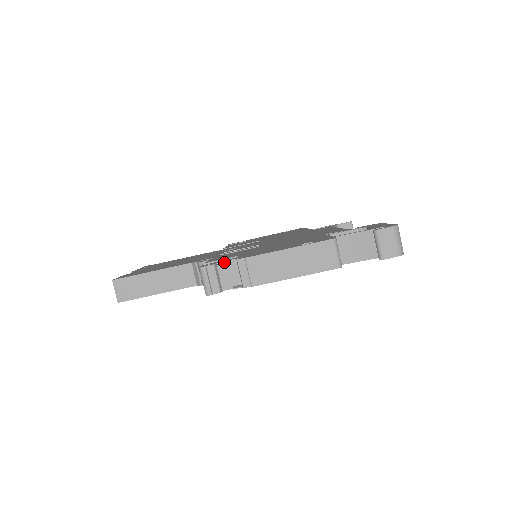
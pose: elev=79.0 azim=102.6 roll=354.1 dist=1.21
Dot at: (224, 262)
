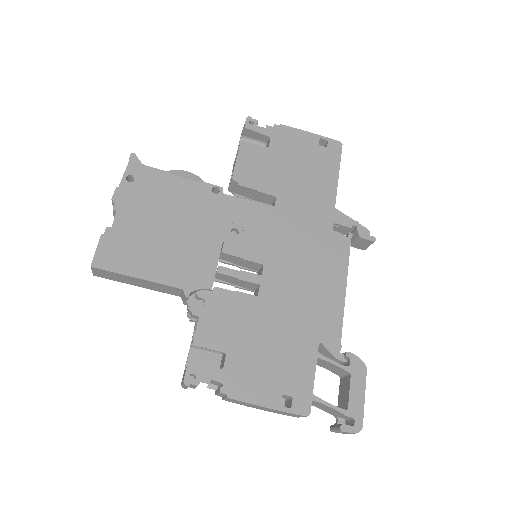
Dot at: occluded
